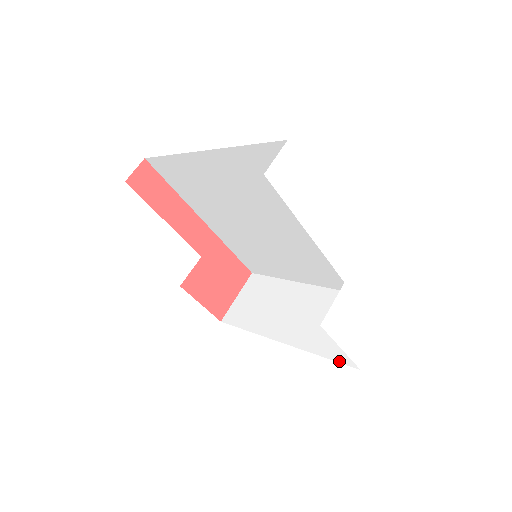
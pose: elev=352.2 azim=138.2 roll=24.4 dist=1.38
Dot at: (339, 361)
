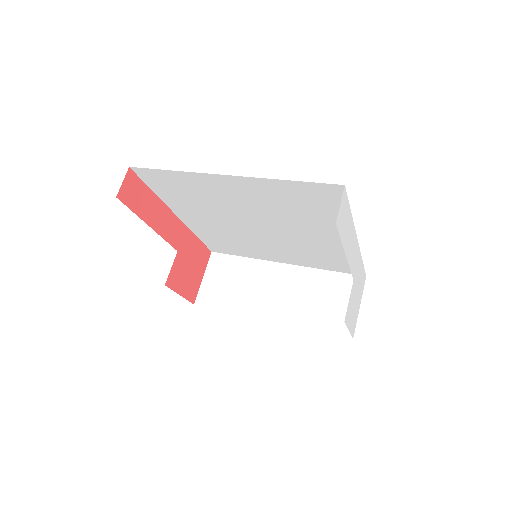
Dot at: (332, 333)
